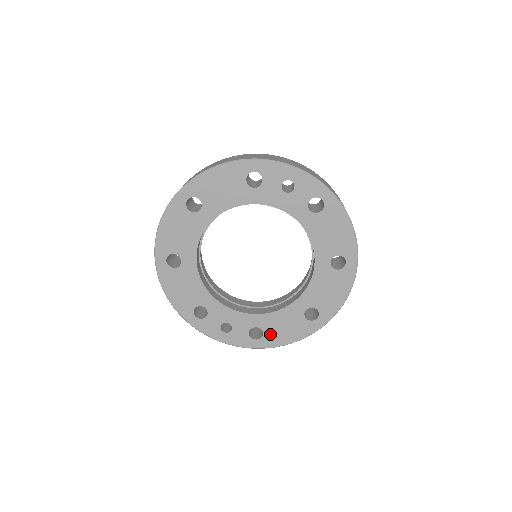
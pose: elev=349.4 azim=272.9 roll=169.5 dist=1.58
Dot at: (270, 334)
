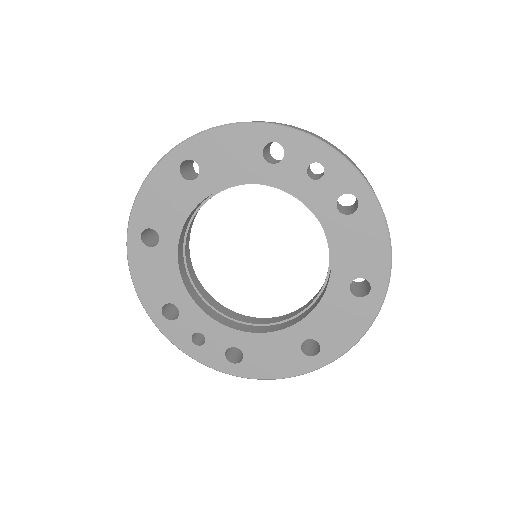
Dot at: (252, 360)
